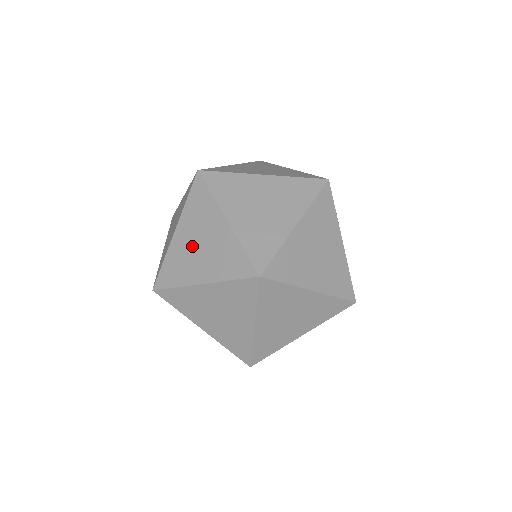
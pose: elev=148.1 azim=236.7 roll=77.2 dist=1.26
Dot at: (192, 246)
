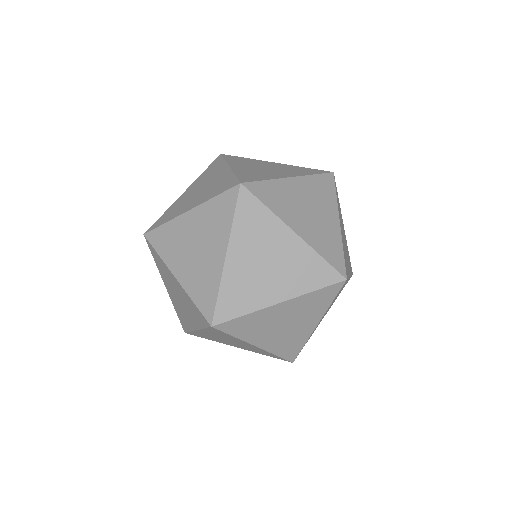
Dot at: (256, 267)
